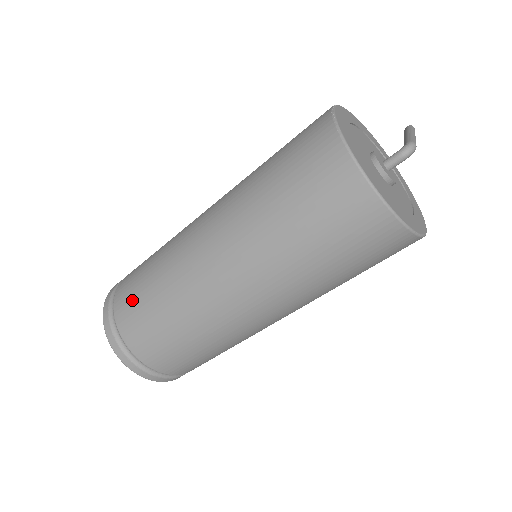
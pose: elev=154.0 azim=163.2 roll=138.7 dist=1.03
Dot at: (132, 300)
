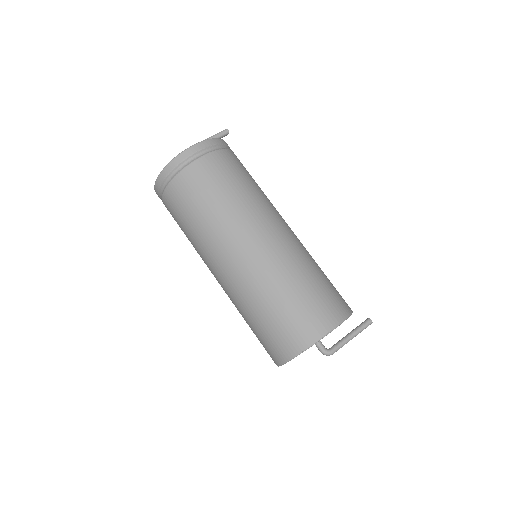
Dot at: (185, 198)
